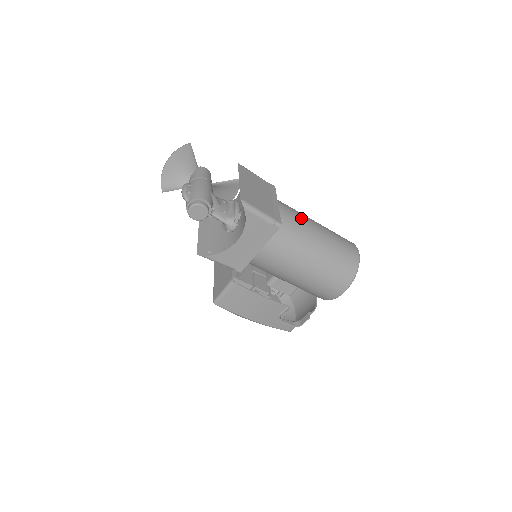
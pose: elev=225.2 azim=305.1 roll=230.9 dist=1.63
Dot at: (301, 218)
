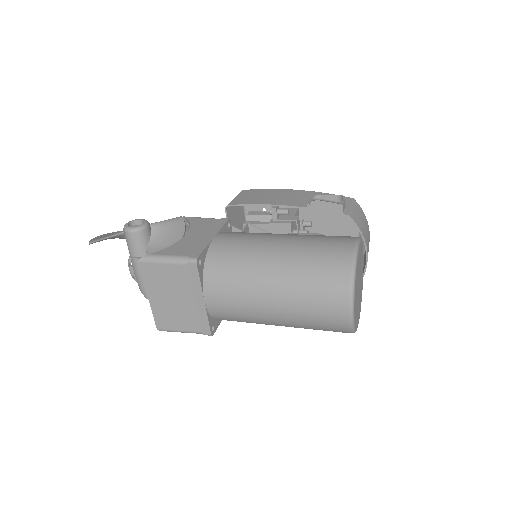
Dot at: (240, 306)
